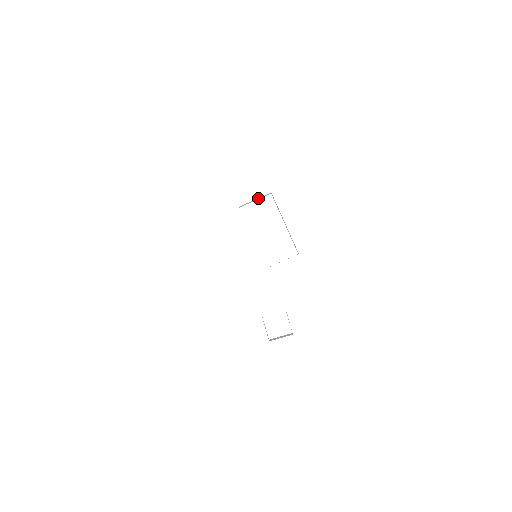
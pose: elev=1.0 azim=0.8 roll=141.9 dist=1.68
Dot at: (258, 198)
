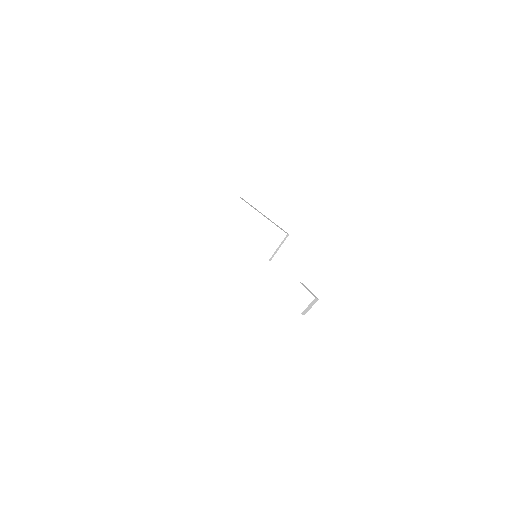
Dot at: occluded
